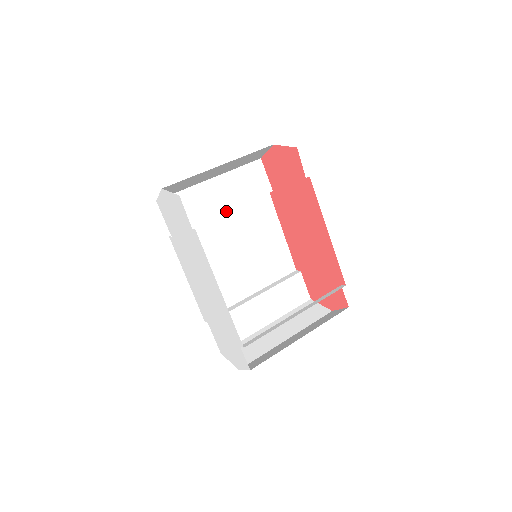
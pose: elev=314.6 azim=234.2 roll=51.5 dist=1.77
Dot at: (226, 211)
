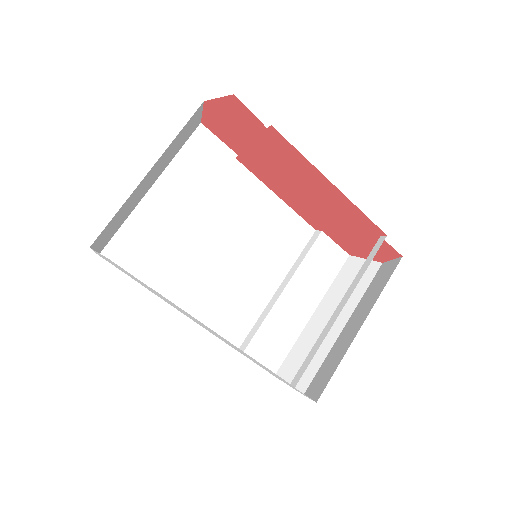
Dot at: (192, 215)
